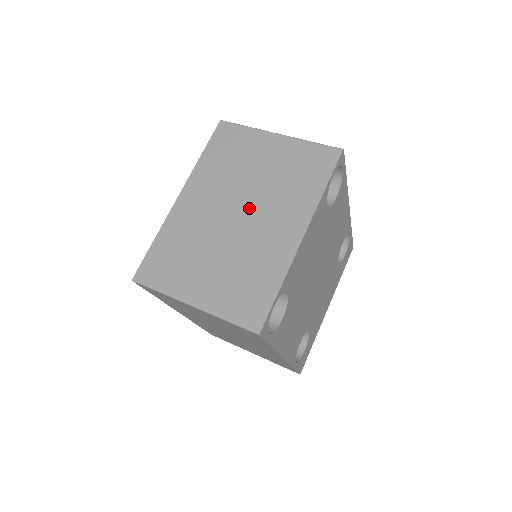
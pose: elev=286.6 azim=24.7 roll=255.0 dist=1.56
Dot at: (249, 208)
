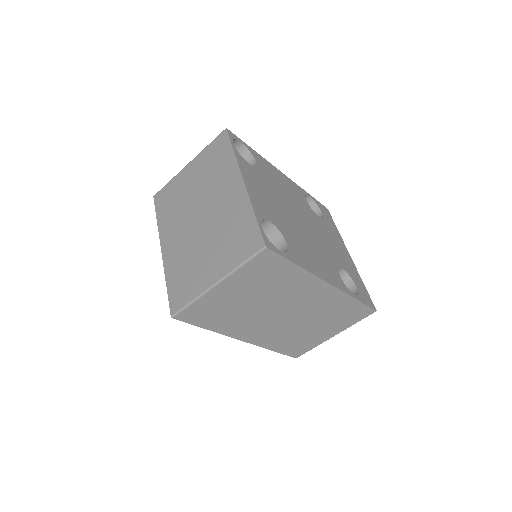
Dot at: (203, 207)
